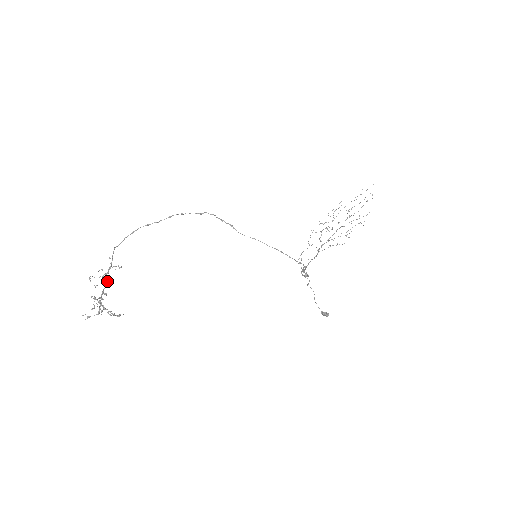
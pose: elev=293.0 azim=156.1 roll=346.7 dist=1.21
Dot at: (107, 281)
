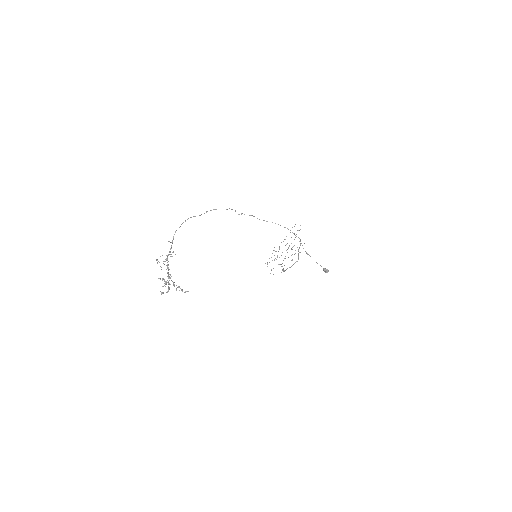
Dot at: (168, 265)
